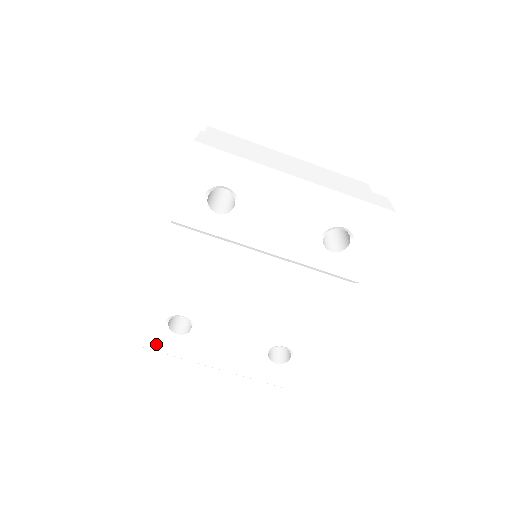
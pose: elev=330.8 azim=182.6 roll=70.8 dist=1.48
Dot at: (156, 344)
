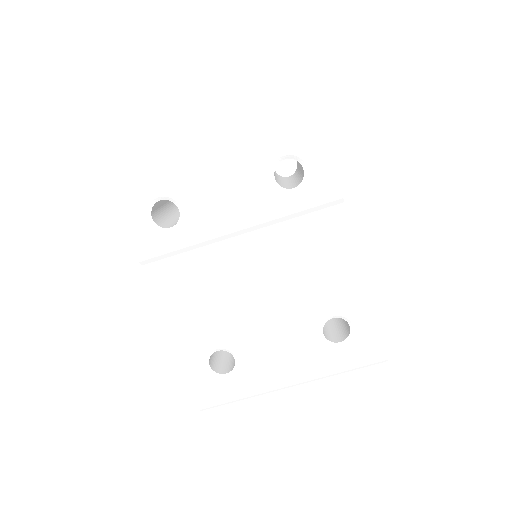
Dot at: (215, 397)
